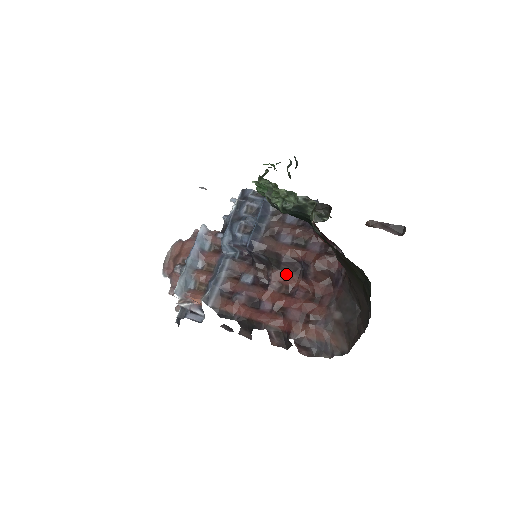
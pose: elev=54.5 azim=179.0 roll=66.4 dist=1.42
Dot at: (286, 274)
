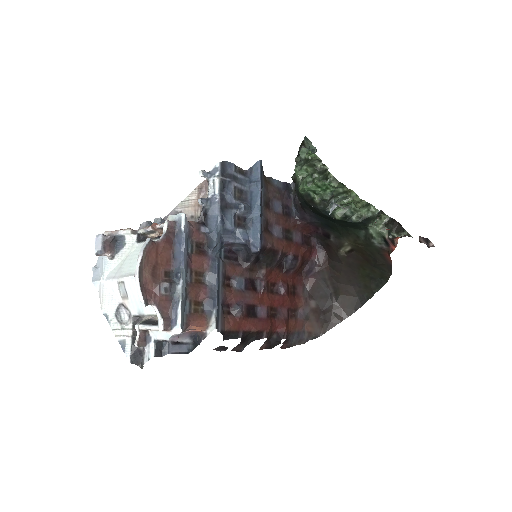
Dot at: (272, 270)
